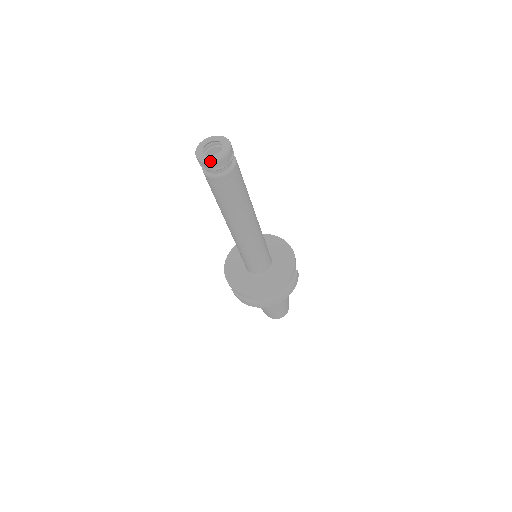
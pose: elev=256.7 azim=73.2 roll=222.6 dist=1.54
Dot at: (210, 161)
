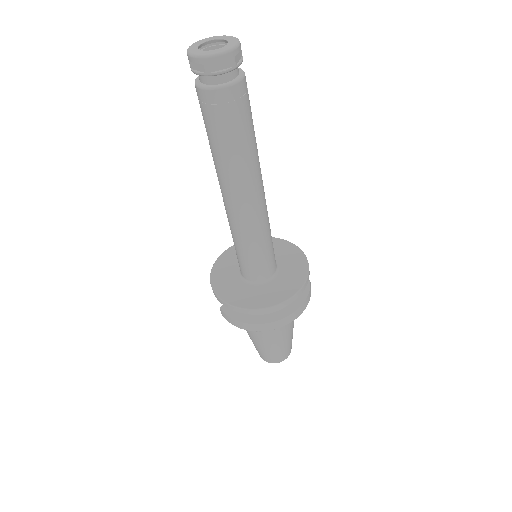
Dot at: (210, 54)
